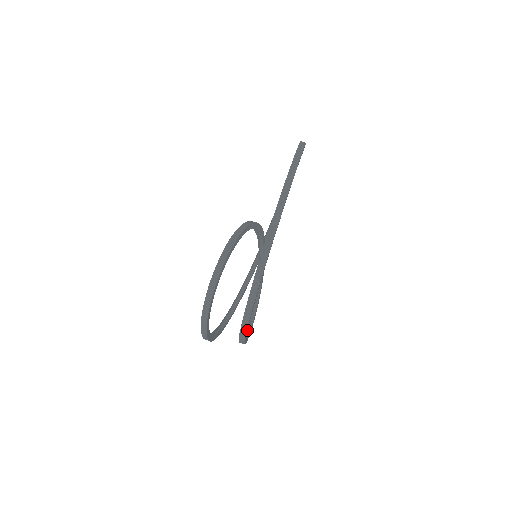
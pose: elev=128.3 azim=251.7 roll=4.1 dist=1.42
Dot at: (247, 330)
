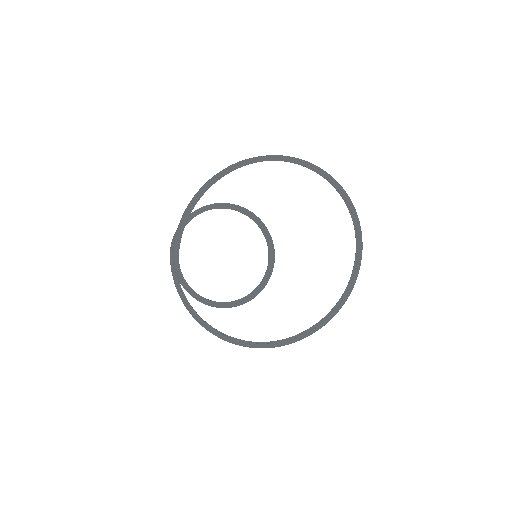
Dot at: (177, 253)
